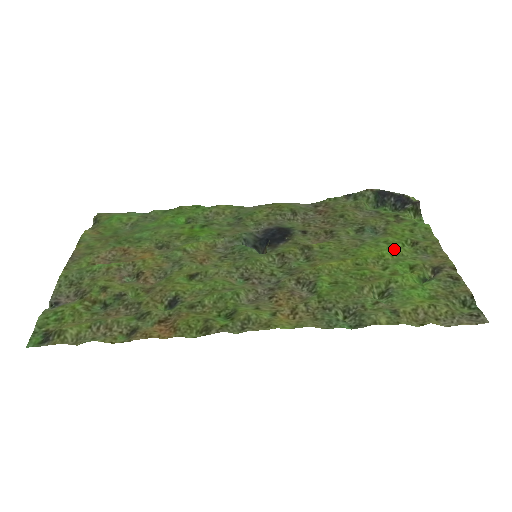
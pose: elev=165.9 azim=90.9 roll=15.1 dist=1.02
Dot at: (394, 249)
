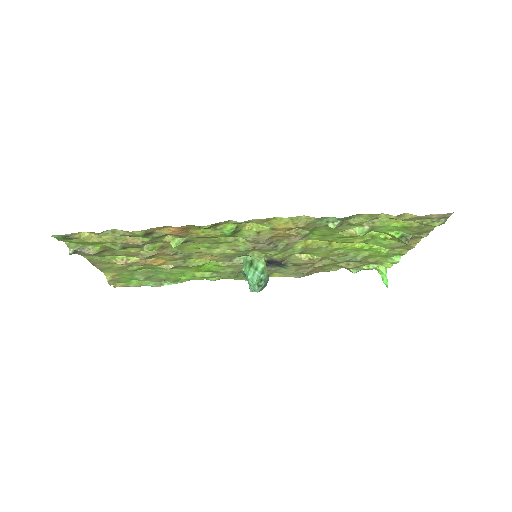
Dot at: occluded
